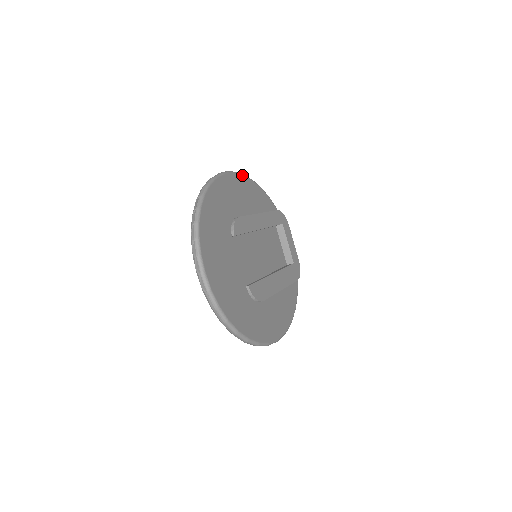
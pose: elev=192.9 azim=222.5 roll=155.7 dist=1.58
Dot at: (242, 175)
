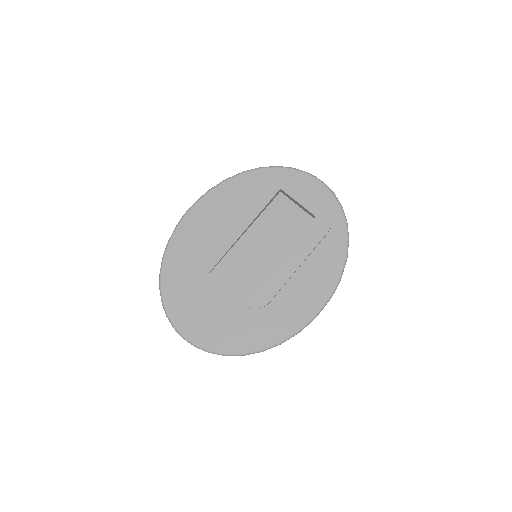
Dot at: (205, 195)
